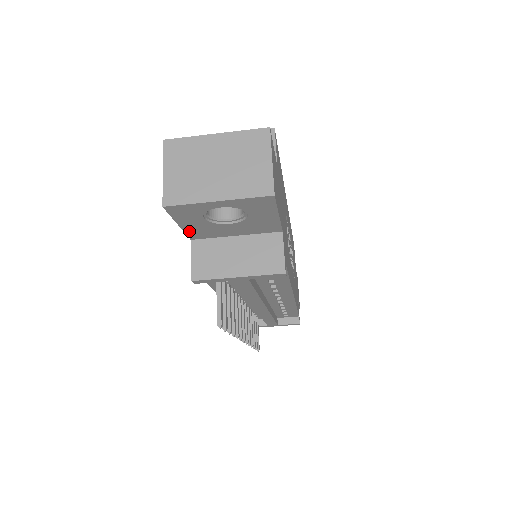
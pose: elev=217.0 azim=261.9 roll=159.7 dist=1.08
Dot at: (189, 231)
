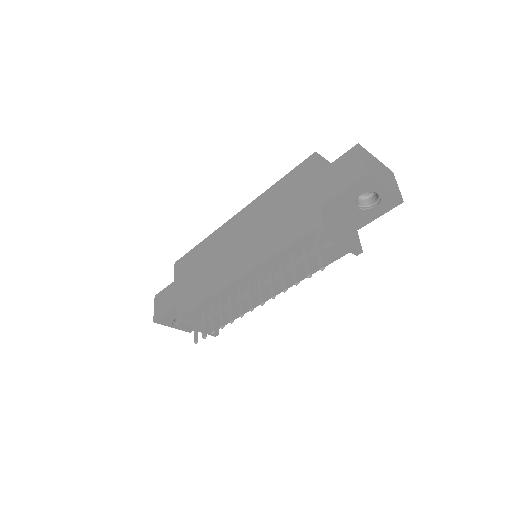
Dot at: (335, 200)
